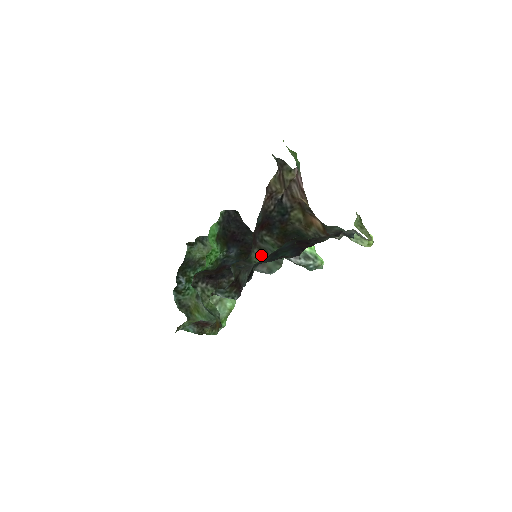
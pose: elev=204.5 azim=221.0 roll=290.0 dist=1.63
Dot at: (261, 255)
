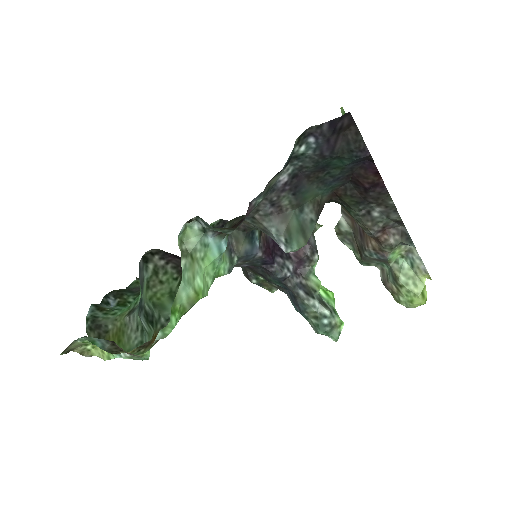
Dot at: occluded
